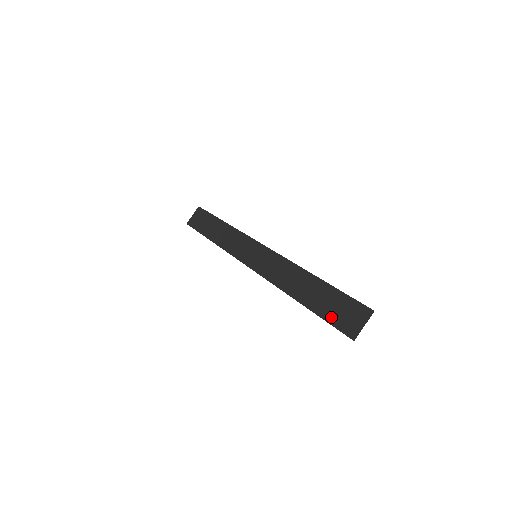
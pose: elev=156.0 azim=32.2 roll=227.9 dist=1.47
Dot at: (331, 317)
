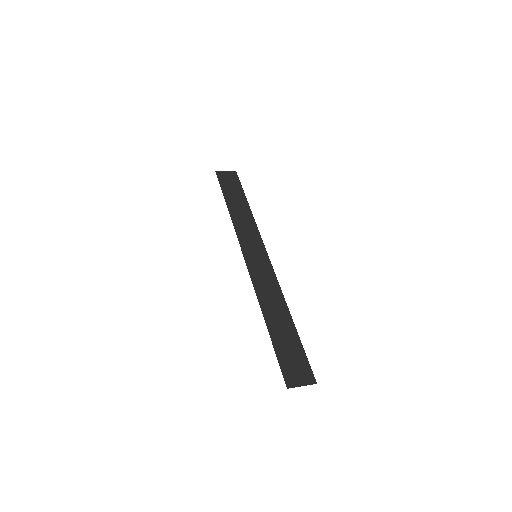
Dot at: (282, 356)
